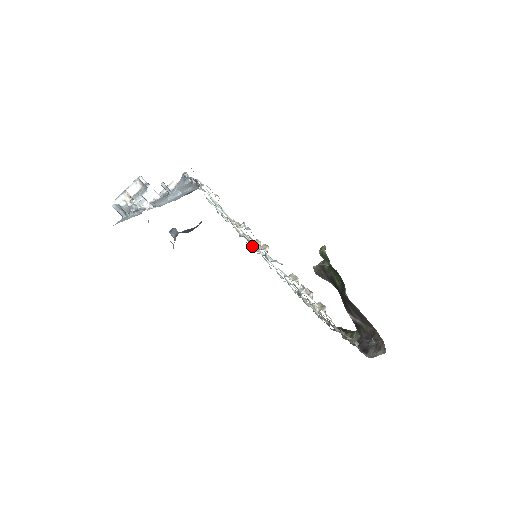
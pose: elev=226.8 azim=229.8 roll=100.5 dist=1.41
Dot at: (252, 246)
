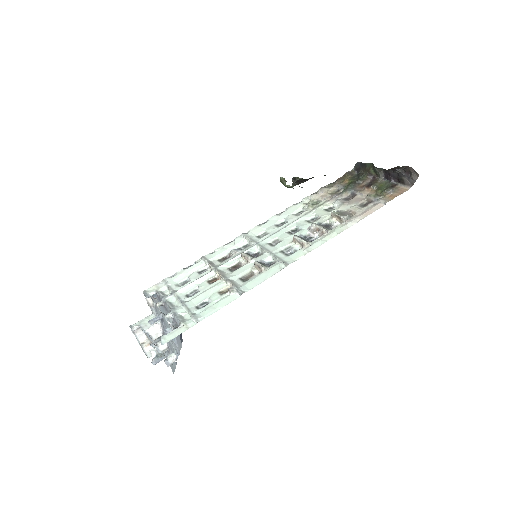
Dot at: (241, 244)
